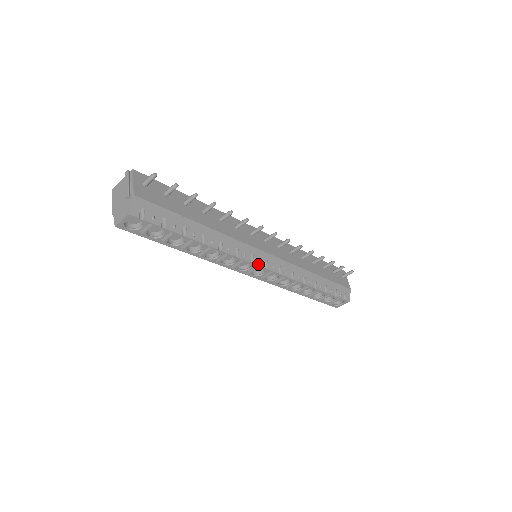
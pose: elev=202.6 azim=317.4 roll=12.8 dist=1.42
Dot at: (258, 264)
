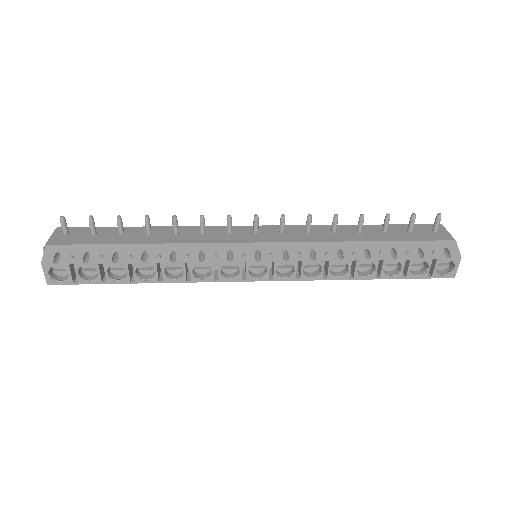
Dot at: (243, 259)
